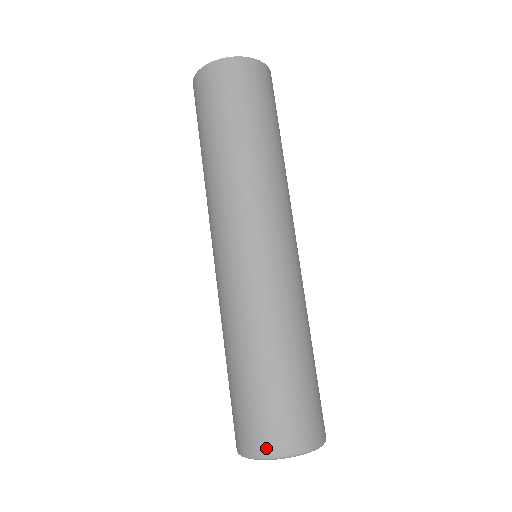
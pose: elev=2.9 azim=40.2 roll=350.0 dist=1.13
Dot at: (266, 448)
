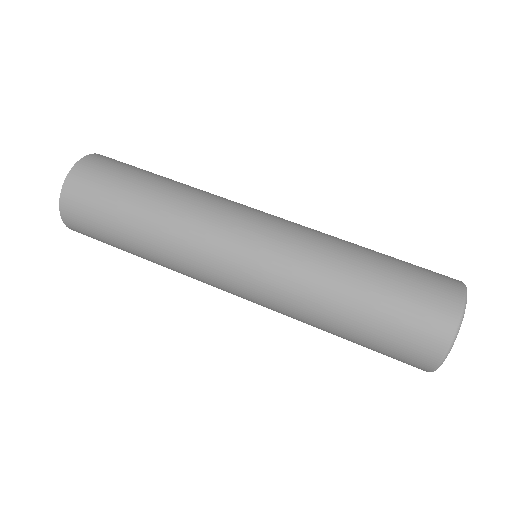
Dot at: (456, 282)
